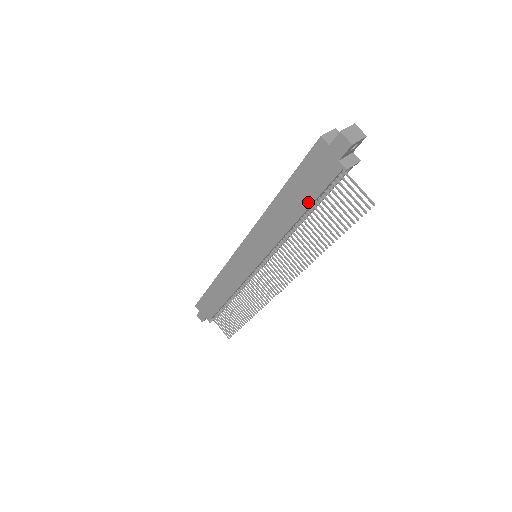
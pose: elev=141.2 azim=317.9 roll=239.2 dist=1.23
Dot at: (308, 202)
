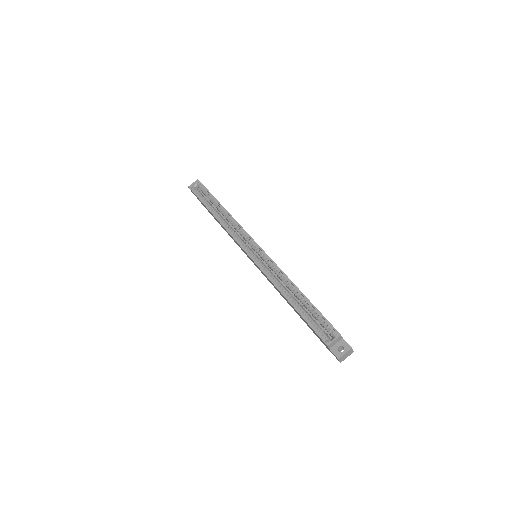
Dot at: (304, 321)
